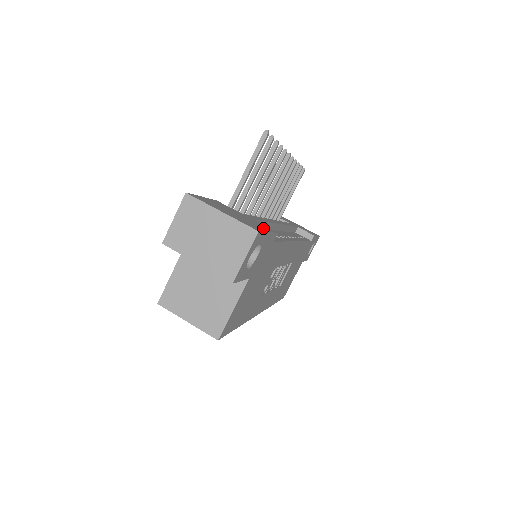
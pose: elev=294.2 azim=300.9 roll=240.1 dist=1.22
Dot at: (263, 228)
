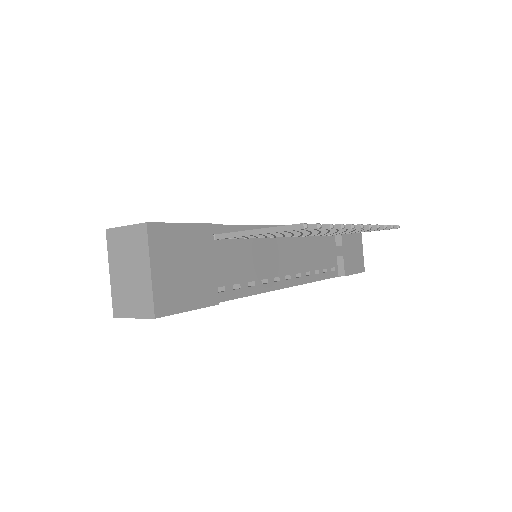
Dot at: (193, 300)
